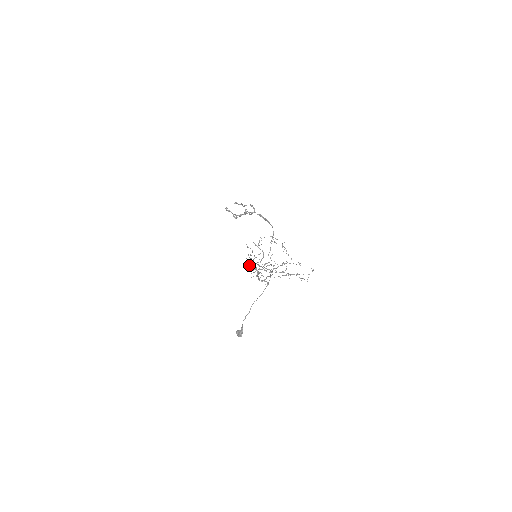
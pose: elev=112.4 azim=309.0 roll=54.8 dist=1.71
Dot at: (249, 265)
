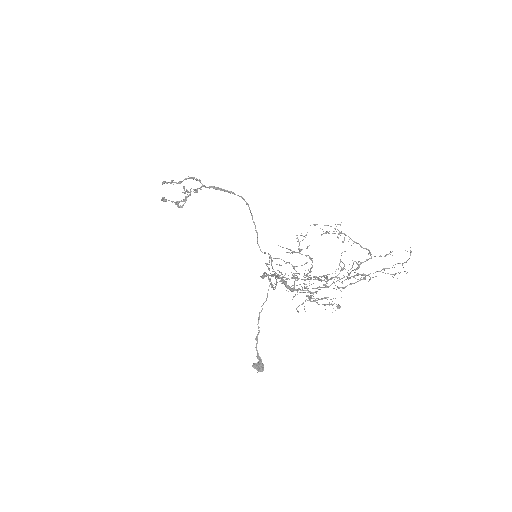
Dot at: (292, 289)
